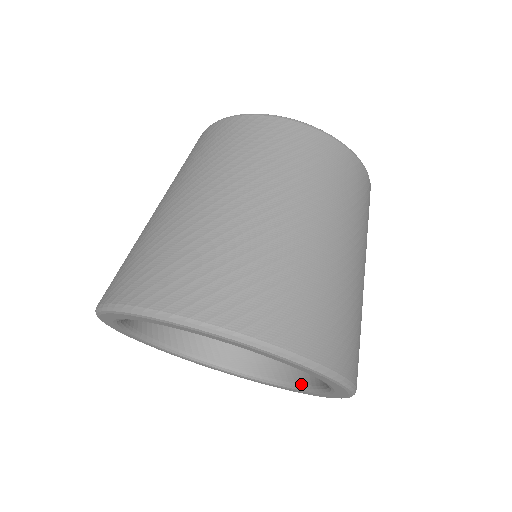
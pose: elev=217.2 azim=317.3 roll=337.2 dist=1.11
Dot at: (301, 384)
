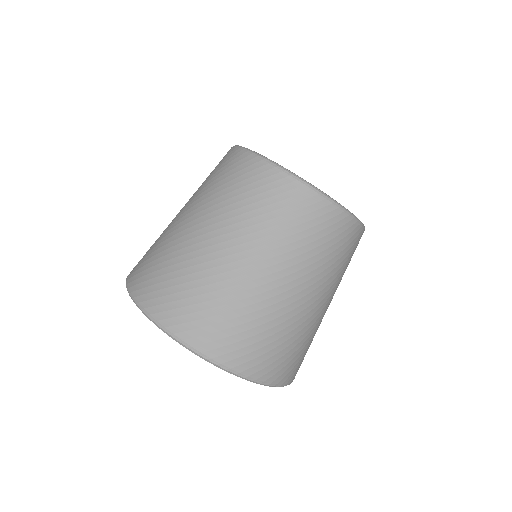
Dot at: occluded
